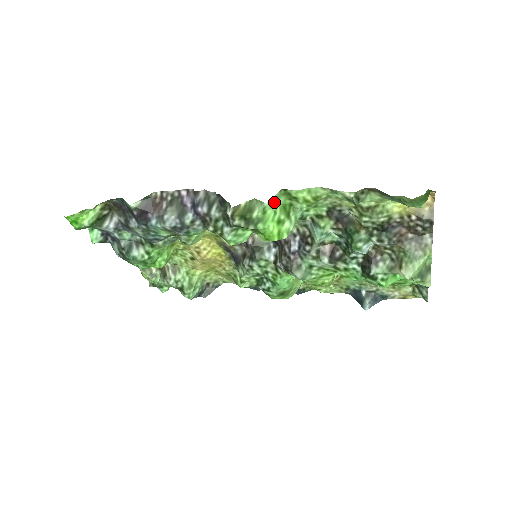
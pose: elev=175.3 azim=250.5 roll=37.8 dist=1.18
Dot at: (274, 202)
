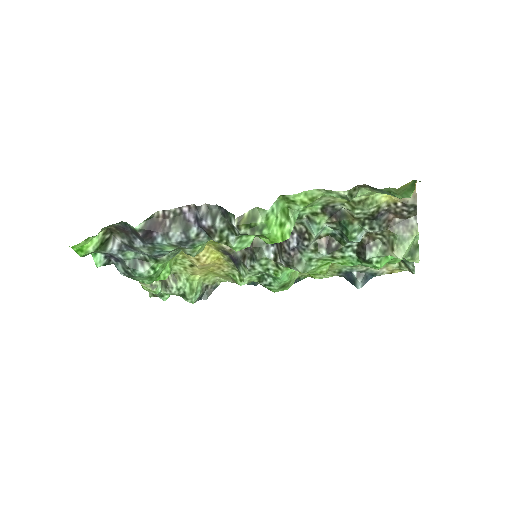
Dot at: (275, 208)
